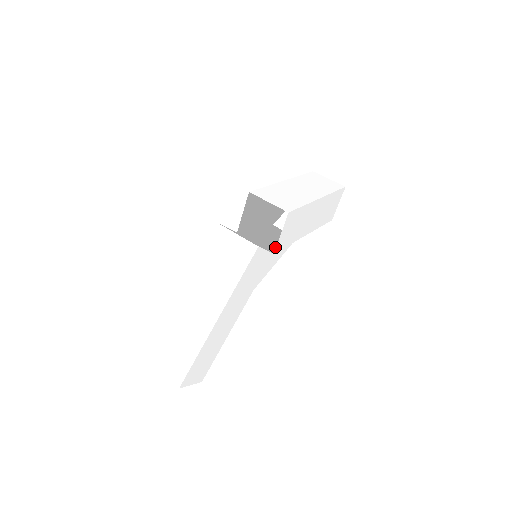
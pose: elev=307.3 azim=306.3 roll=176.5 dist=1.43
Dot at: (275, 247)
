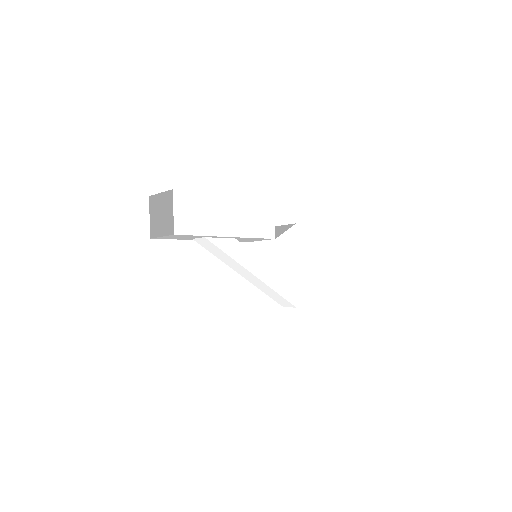
Dot at: (275, 248)
